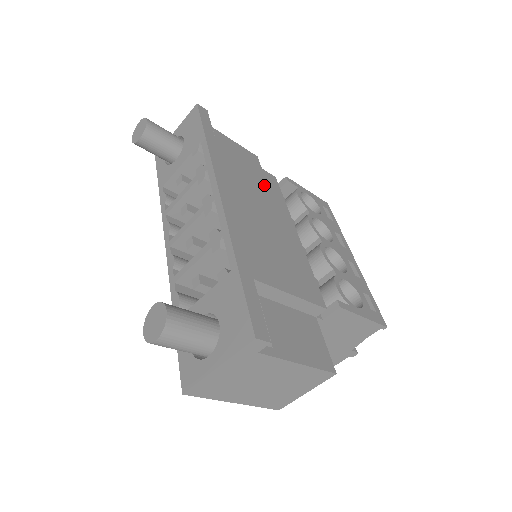
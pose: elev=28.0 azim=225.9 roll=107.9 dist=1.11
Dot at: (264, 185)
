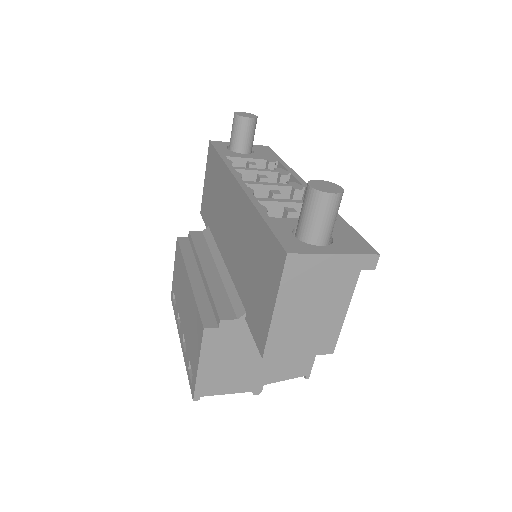
Dot at: occluded
